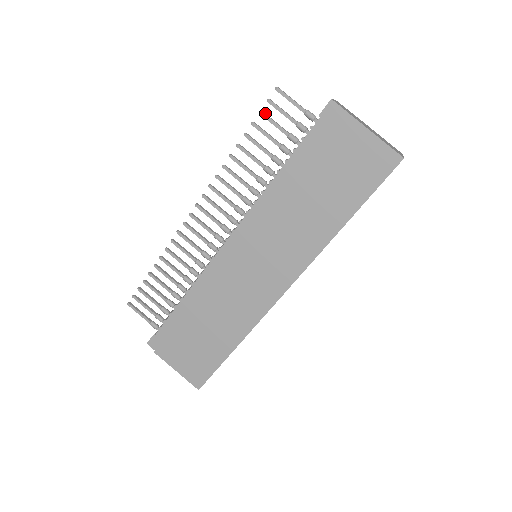
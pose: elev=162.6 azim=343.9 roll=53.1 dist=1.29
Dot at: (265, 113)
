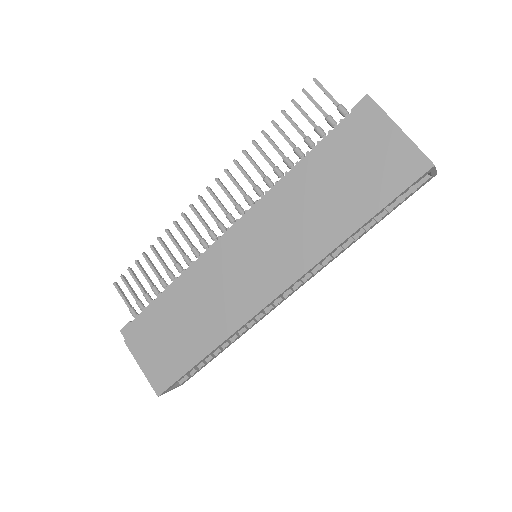
Dot at: (297, 103)
